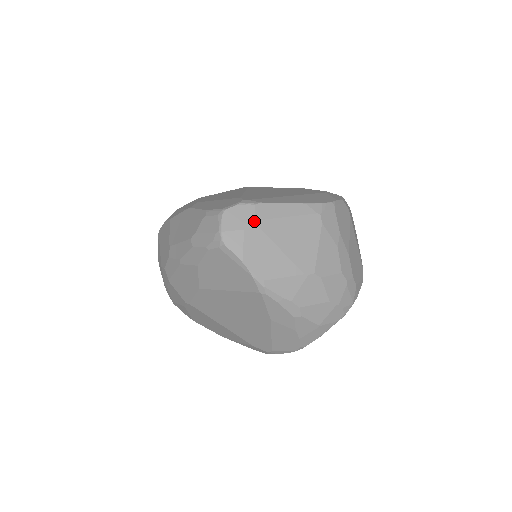
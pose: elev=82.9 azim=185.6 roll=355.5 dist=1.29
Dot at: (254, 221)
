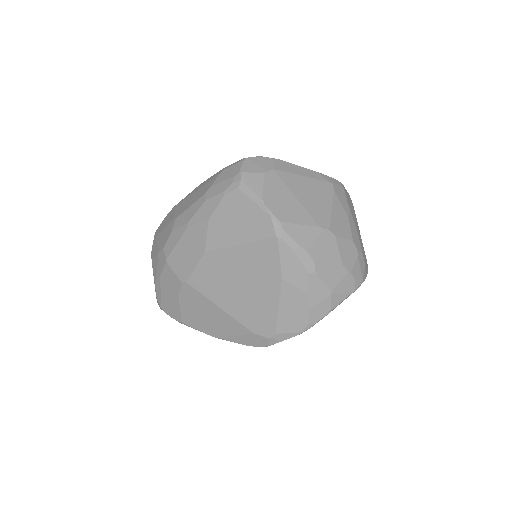
Dot at: (274, 169)
